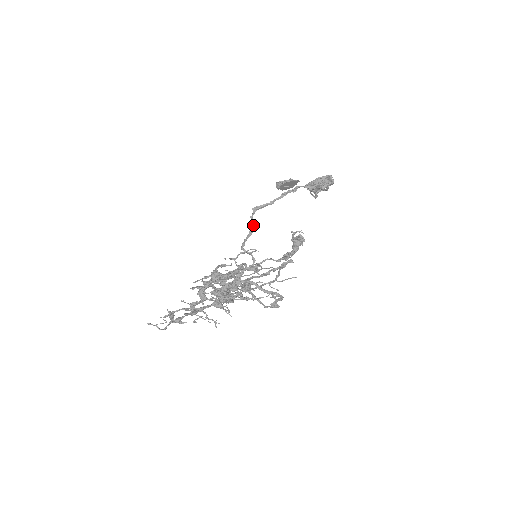
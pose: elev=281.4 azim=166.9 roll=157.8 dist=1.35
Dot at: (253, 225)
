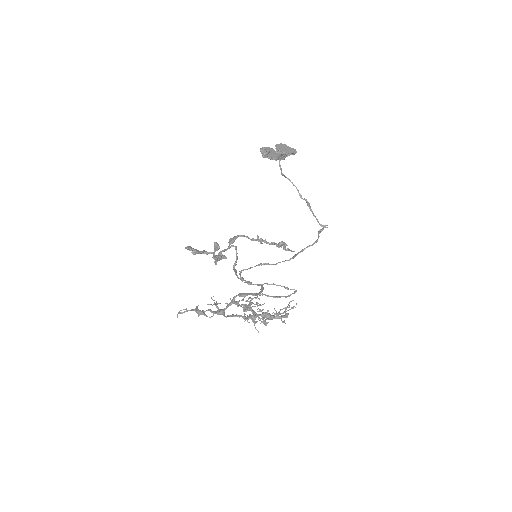
Dot at: occluded
